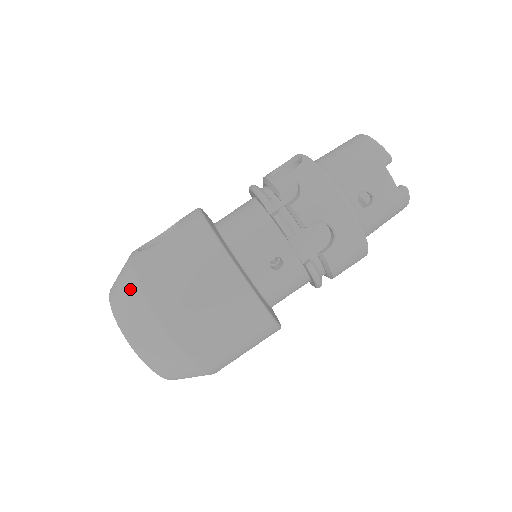
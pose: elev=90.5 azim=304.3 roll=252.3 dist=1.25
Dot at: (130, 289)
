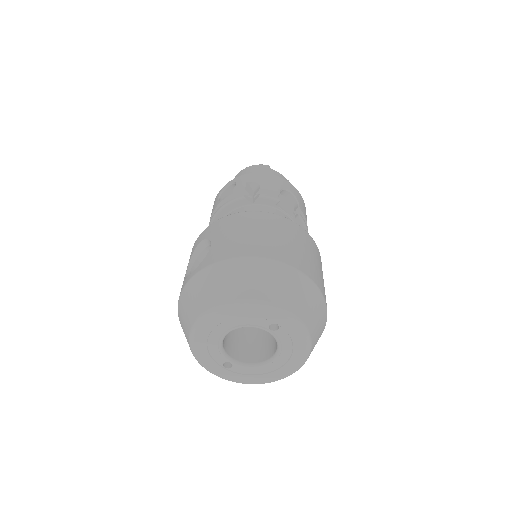
Dot at: (233, 269)
